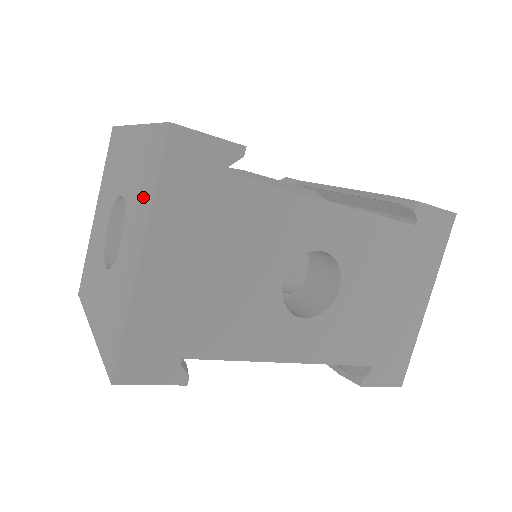
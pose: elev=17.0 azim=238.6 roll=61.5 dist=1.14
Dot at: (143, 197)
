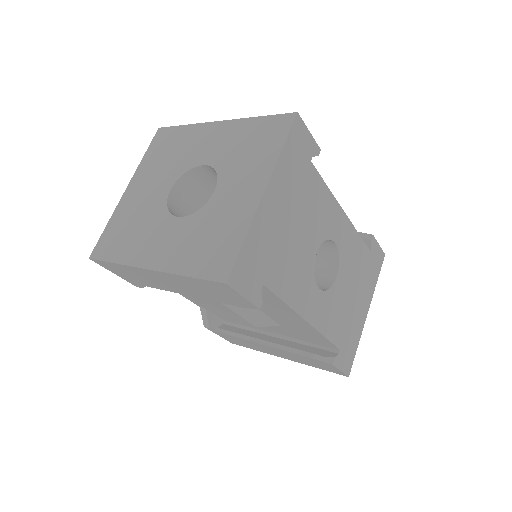
Dot at: (259, 157)
